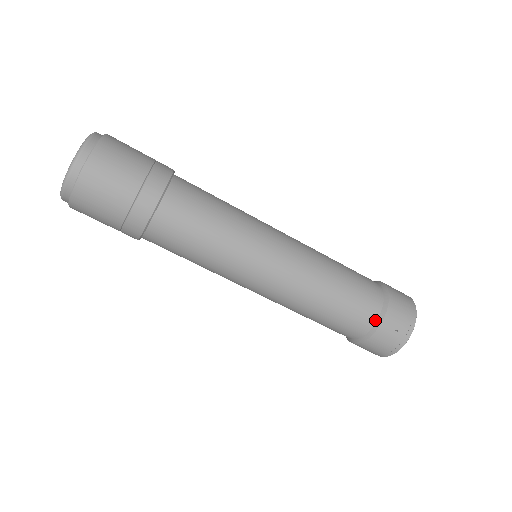
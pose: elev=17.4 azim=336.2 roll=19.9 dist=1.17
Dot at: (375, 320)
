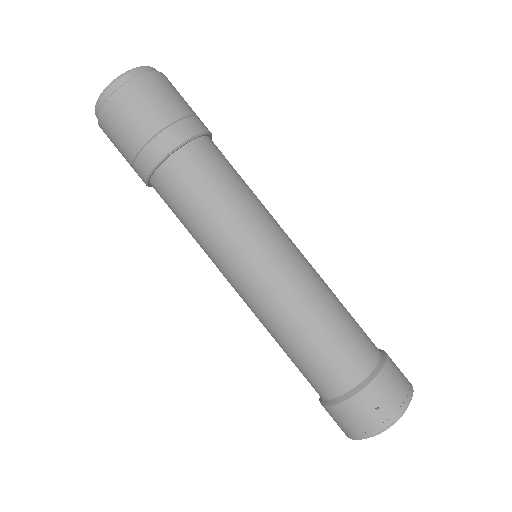
Dot at: (356, 383)
